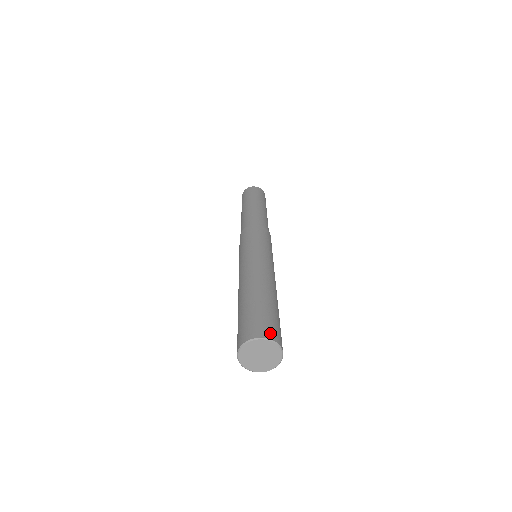
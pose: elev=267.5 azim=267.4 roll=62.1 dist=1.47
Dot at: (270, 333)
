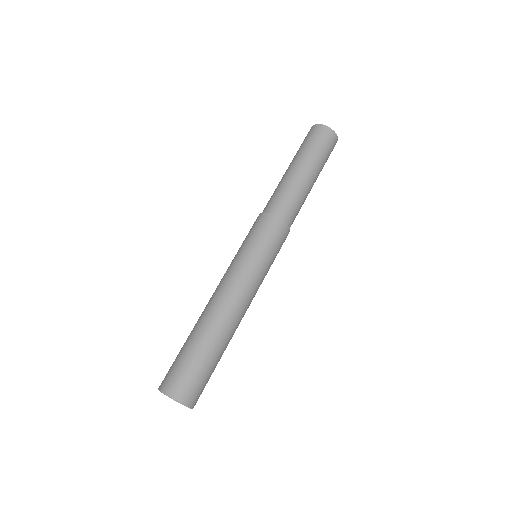
Dot at: (189, 397)
